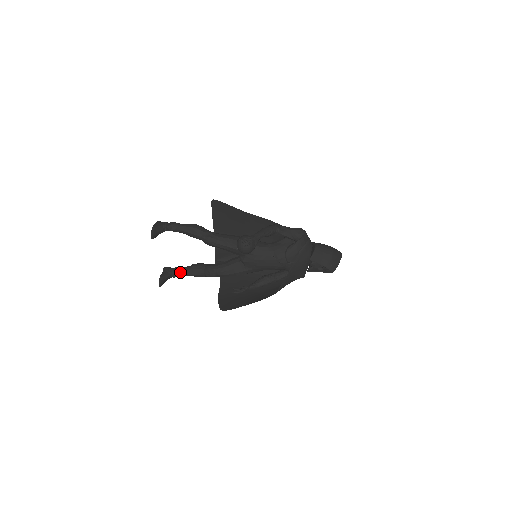
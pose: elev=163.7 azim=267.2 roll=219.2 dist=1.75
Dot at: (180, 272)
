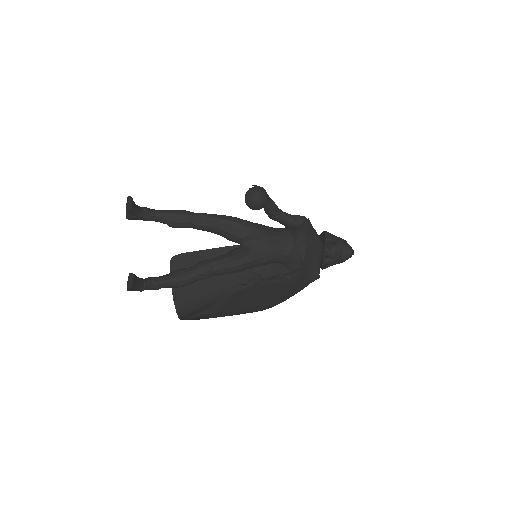
Dot at: (156, 278)
